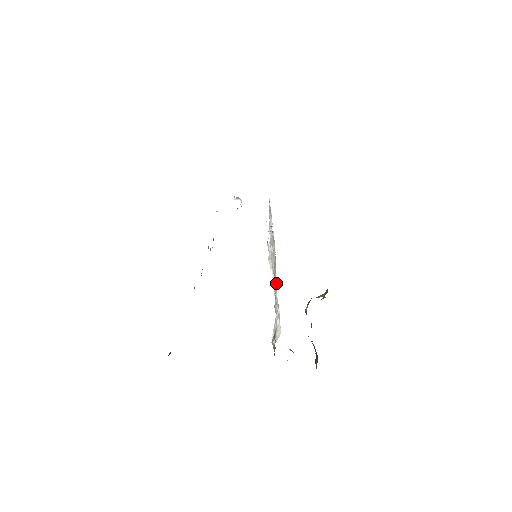
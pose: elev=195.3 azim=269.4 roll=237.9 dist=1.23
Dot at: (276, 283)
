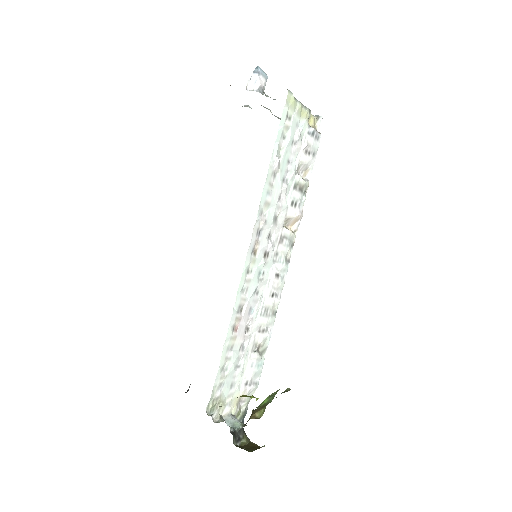
Dot at: (217, 411)
